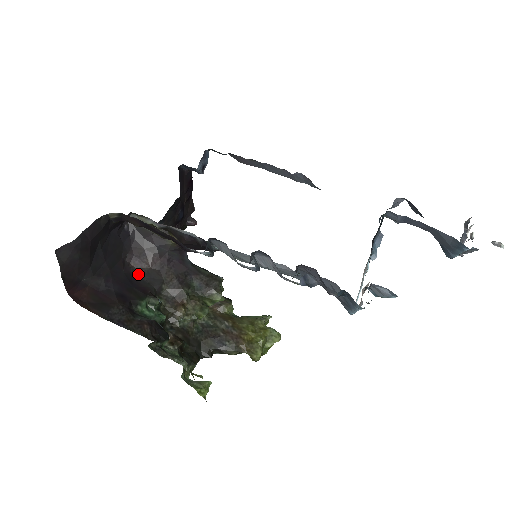
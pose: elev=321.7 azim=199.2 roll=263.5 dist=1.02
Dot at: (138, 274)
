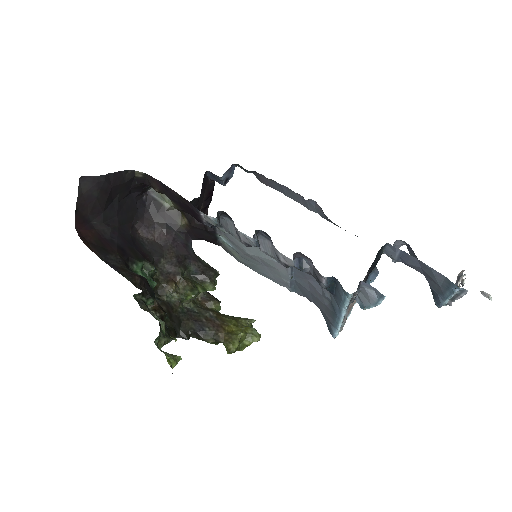
Dot at: (142, 241)
